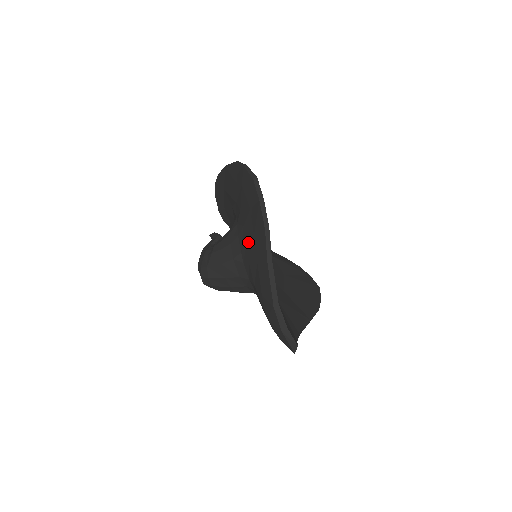
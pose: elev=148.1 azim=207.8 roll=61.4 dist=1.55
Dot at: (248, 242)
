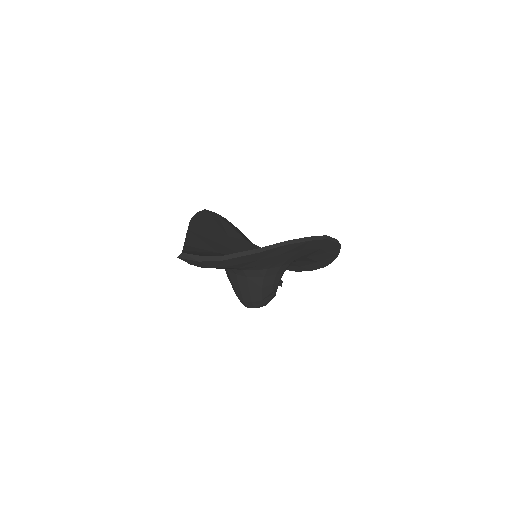
Dot at: occluded
